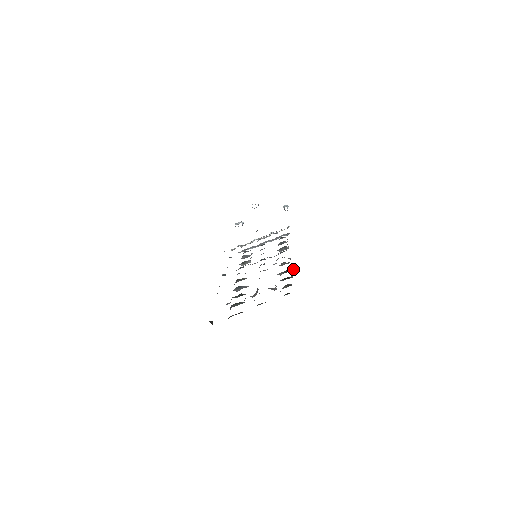
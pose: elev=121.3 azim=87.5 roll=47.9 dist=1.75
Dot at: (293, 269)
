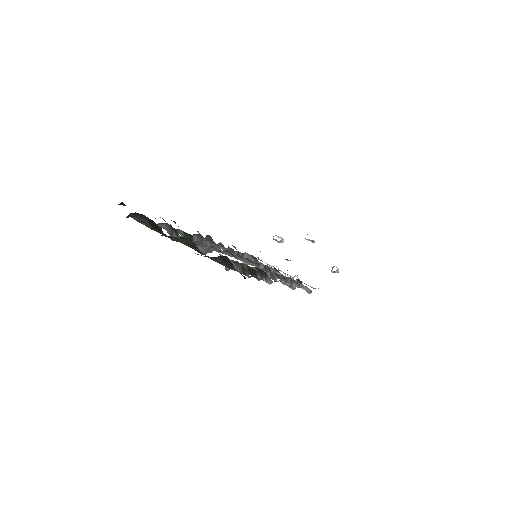
Dot at: (271, 281)
